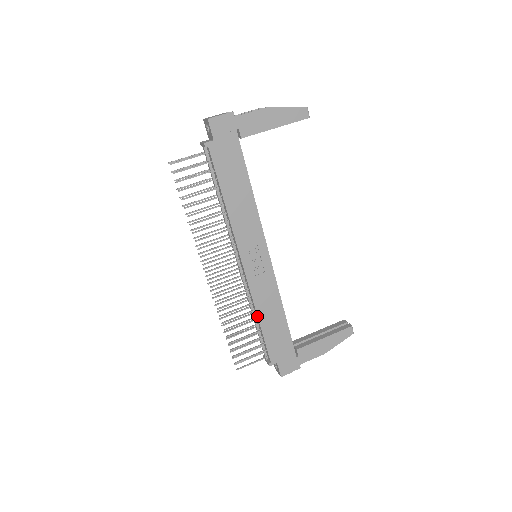
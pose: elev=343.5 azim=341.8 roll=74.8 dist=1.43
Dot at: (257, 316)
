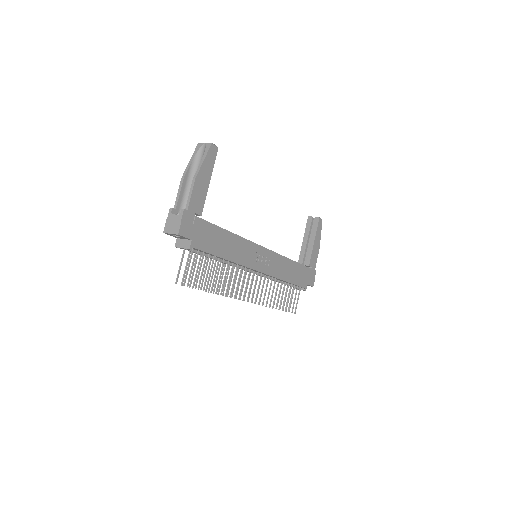
Dot at: occluded
